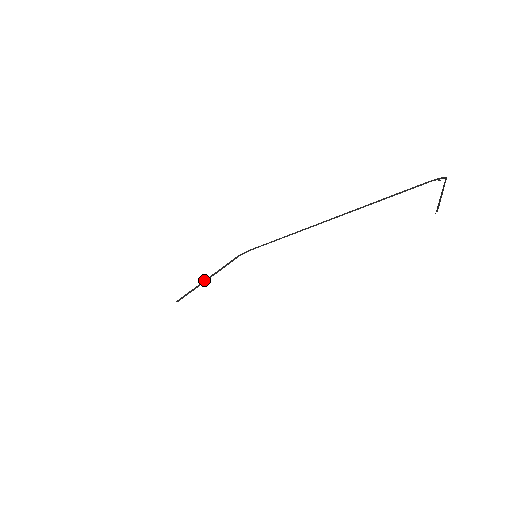
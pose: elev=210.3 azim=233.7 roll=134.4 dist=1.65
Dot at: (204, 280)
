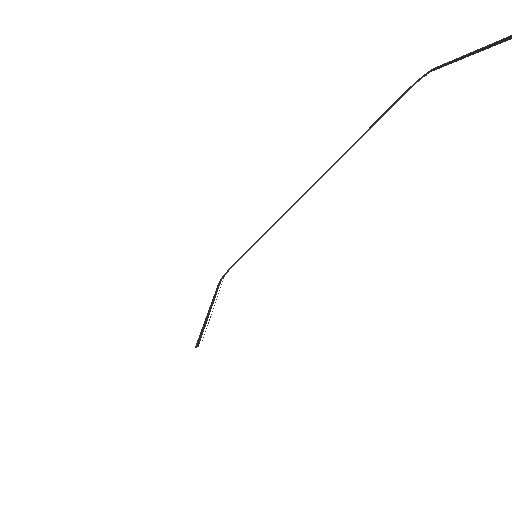
Dot at: occluded
